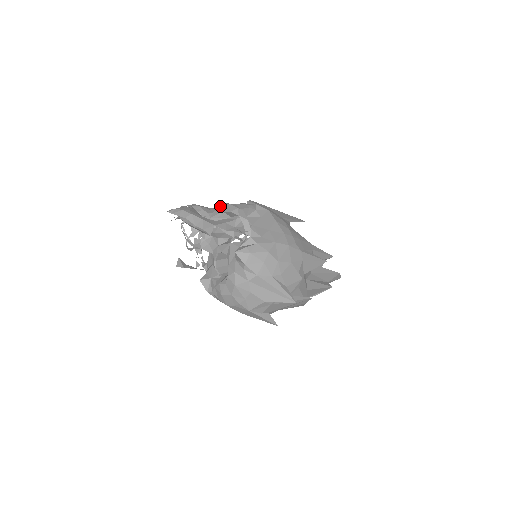
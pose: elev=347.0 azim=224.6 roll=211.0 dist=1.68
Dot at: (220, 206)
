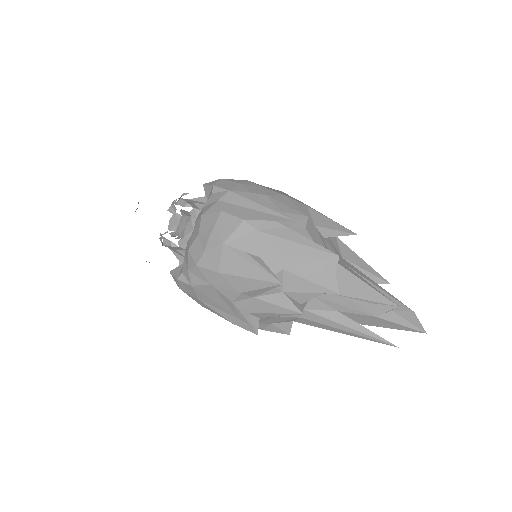
Dot at: occluded
